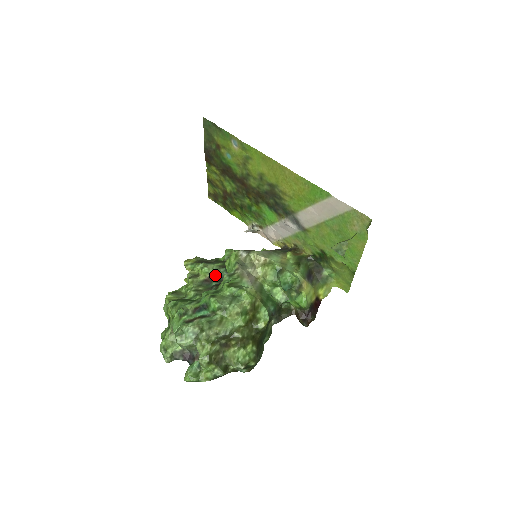
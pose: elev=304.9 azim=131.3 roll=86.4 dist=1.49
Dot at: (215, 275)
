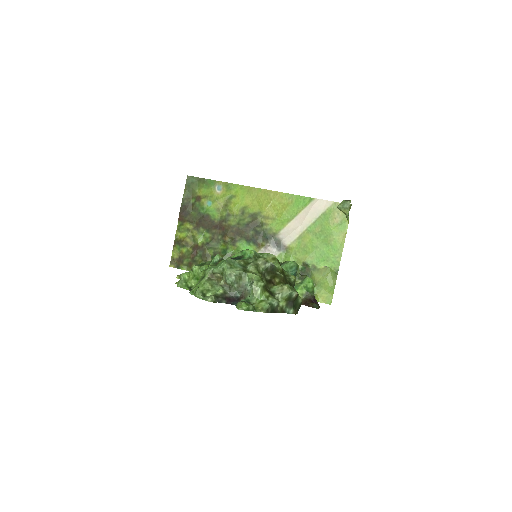
Dot at: occluded
